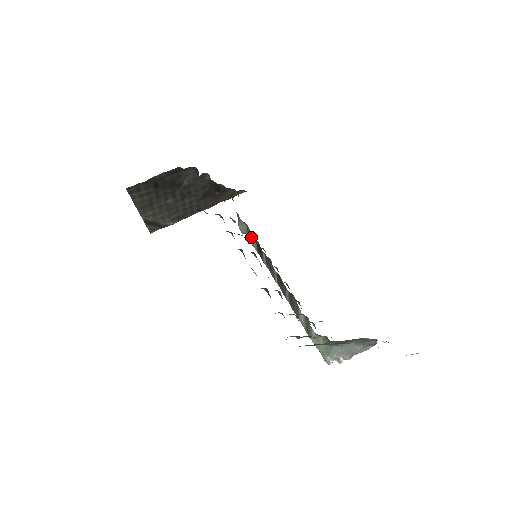
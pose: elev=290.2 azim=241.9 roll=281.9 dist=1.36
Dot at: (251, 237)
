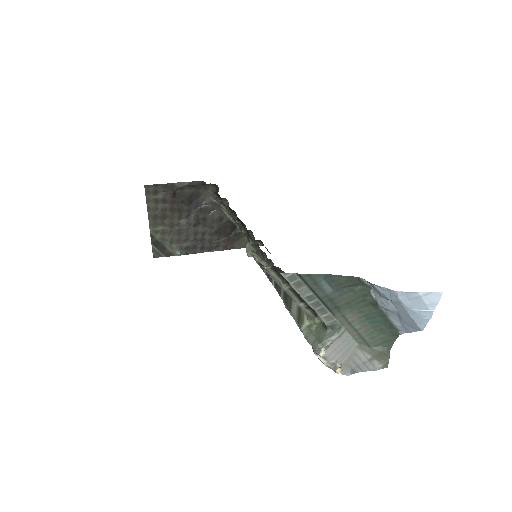
Dot at: occluded
